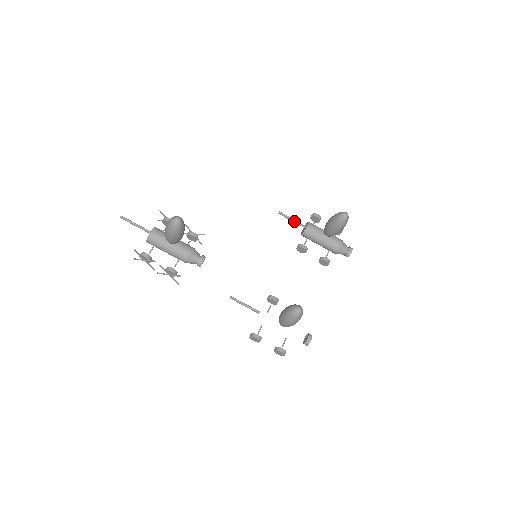
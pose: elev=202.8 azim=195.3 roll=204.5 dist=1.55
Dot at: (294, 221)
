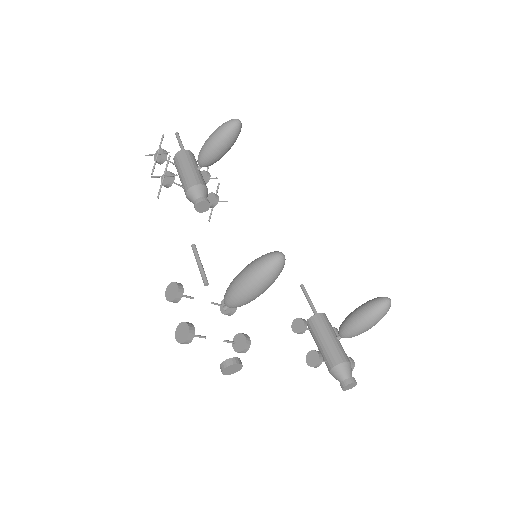
Dot at: (311, 303)
